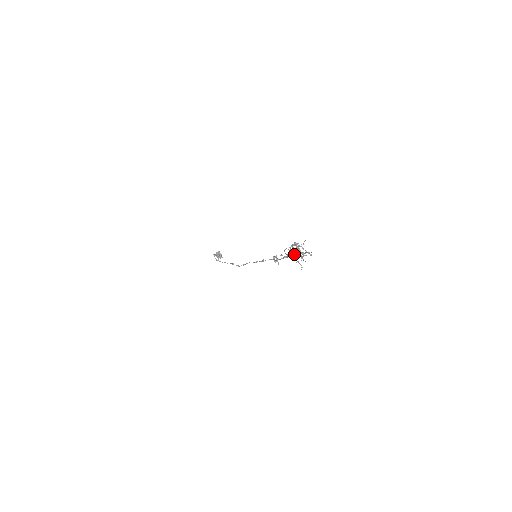
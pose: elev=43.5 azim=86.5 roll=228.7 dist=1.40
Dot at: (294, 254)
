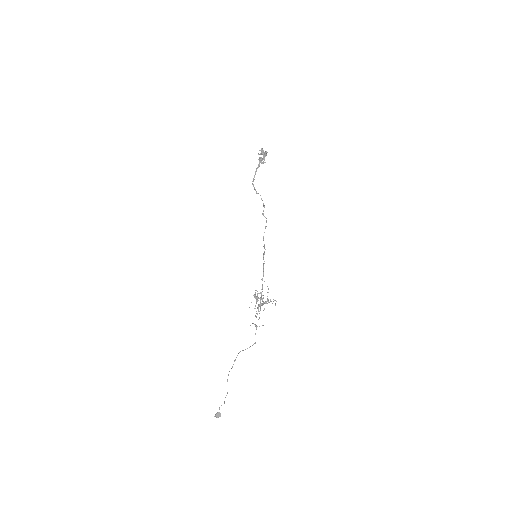
Dot at: occluded
